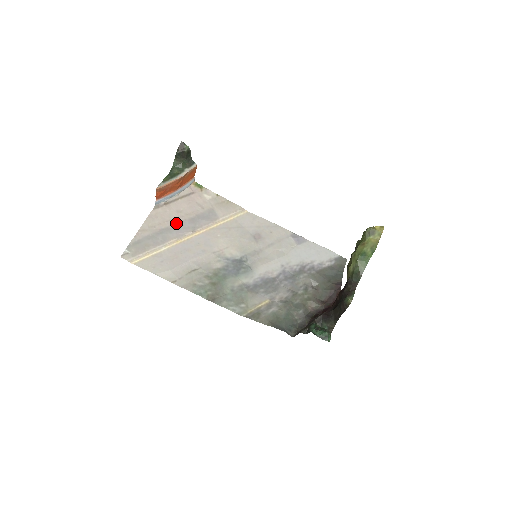
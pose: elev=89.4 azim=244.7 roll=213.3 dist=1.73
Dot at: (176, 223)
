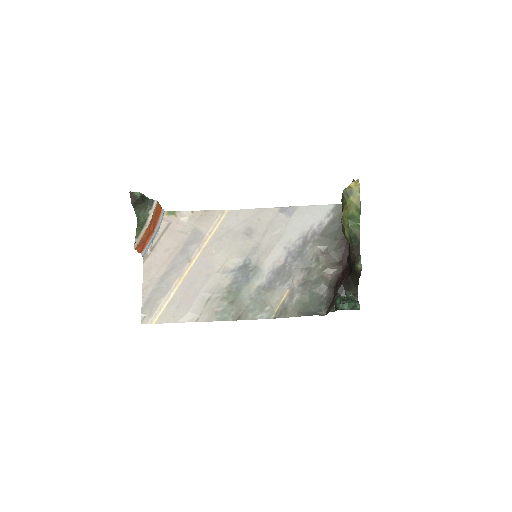
Dot at: (170, 263)
